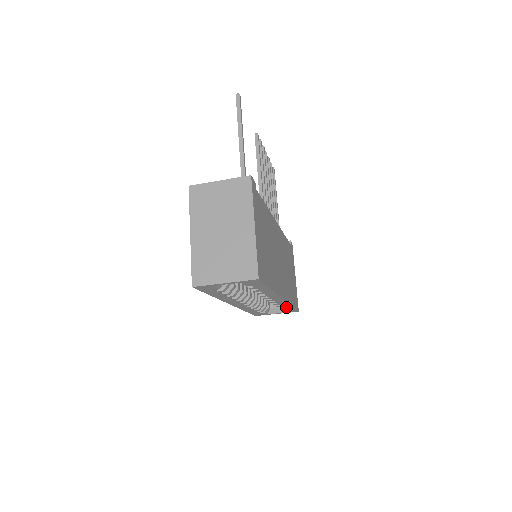
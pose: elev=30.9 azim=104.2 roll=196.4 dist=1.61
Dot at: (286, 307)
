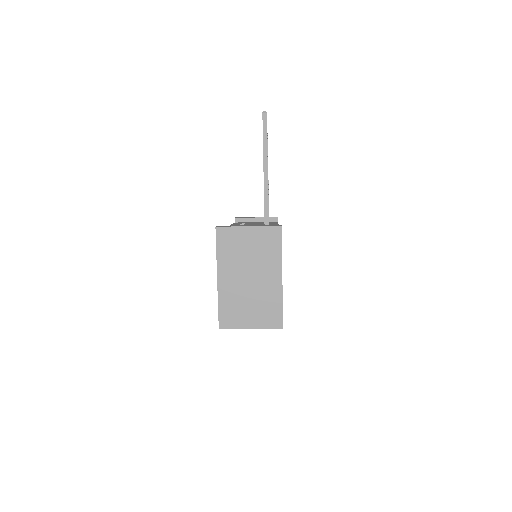
Dot at: occluded
